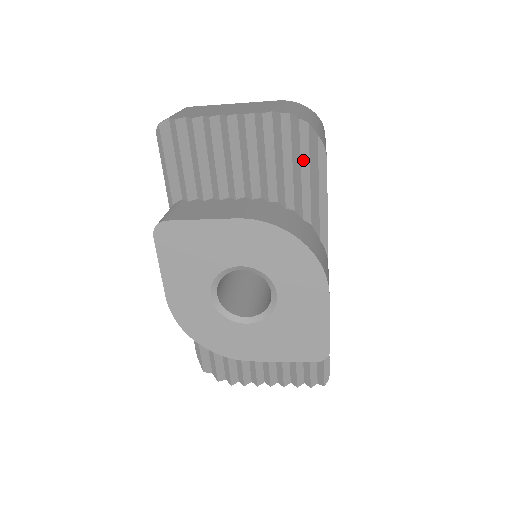
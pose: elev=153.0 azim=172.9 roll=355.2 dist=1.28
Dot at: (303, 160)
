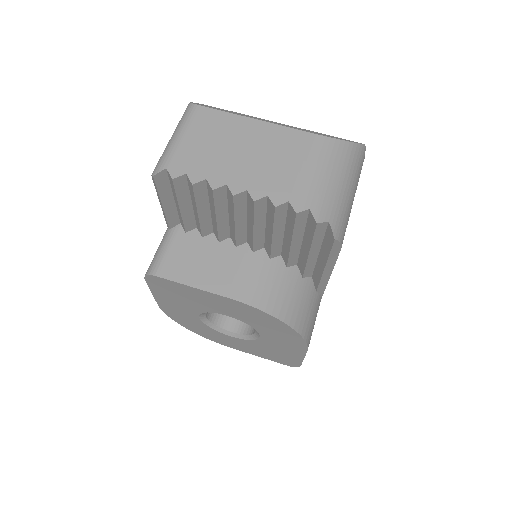
Dot at: (314, 246)
